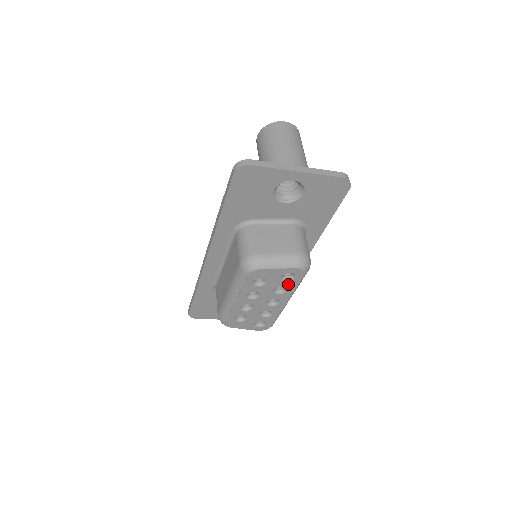
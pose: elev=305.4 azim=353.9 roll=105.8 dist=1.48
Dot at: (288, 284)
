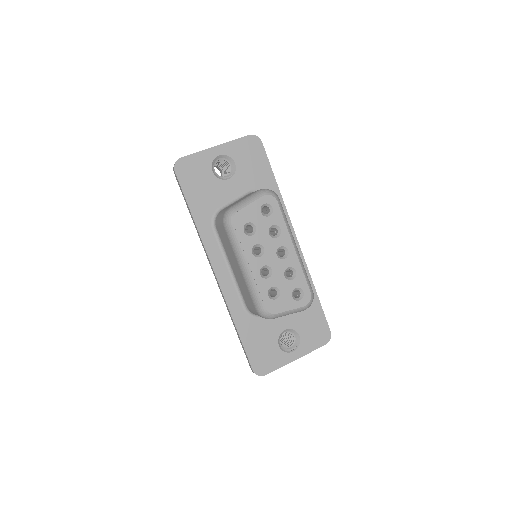
Dot at: (274, 220)
